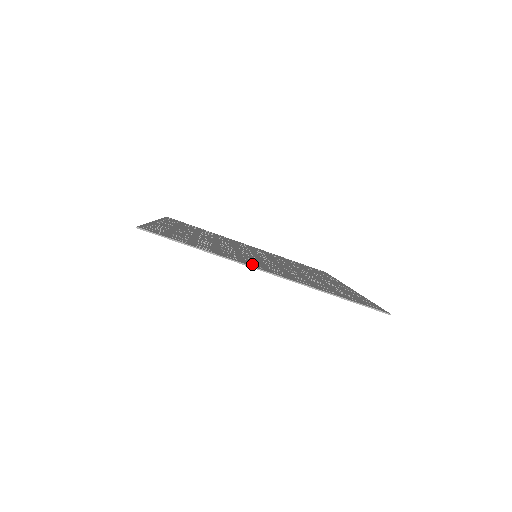
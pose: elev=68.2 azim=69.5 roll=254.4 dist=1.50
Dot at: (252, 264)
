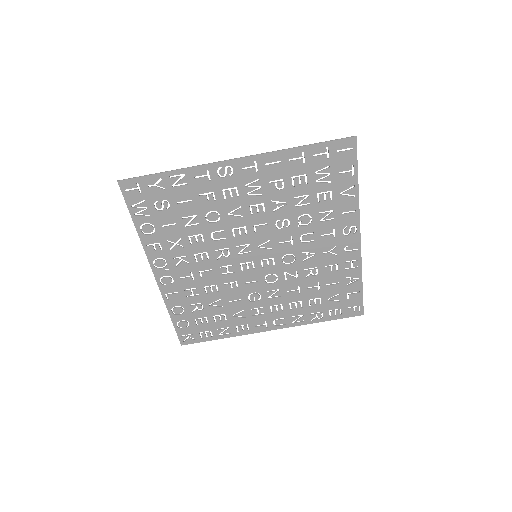
Dot at: (225, 177)
